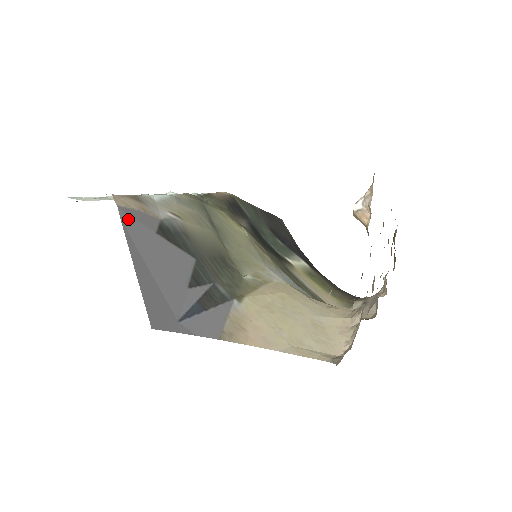
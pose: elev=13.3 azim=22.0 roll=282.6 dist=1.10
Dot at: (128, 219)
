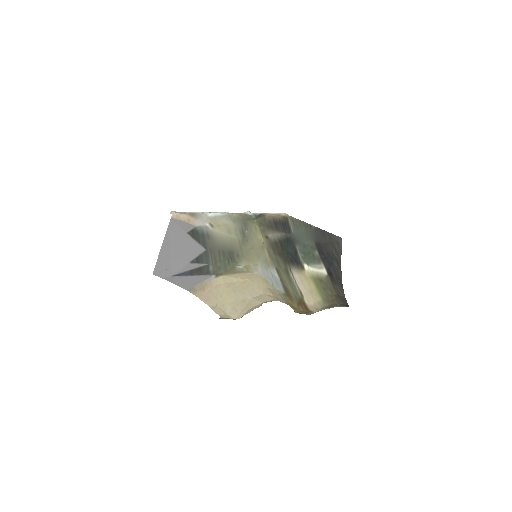
Dot at: (173, 224)
